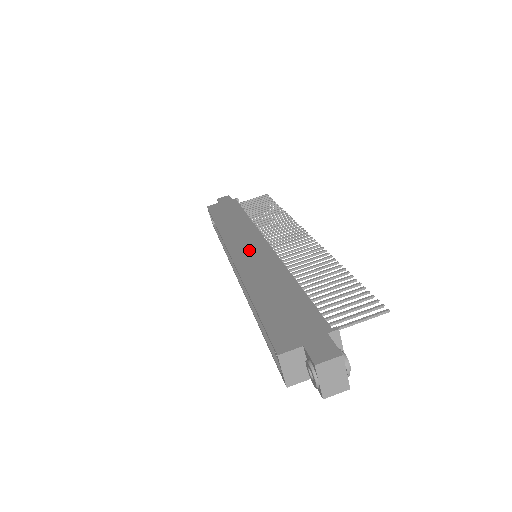
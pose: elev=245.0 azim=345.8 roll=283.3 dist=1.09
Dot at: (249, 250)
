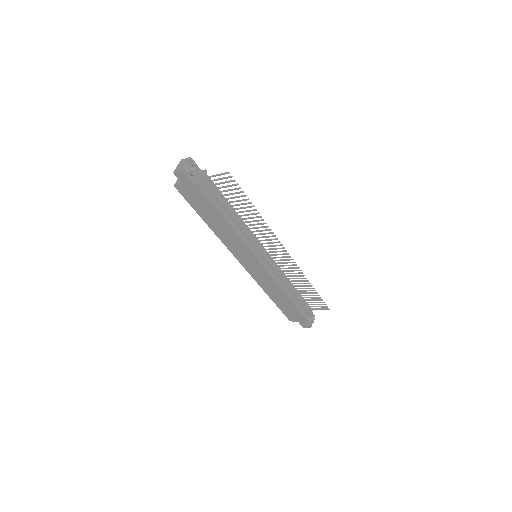
Dot at: occluded
